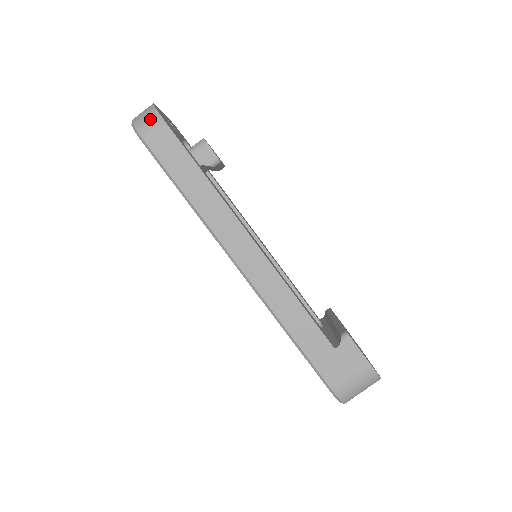
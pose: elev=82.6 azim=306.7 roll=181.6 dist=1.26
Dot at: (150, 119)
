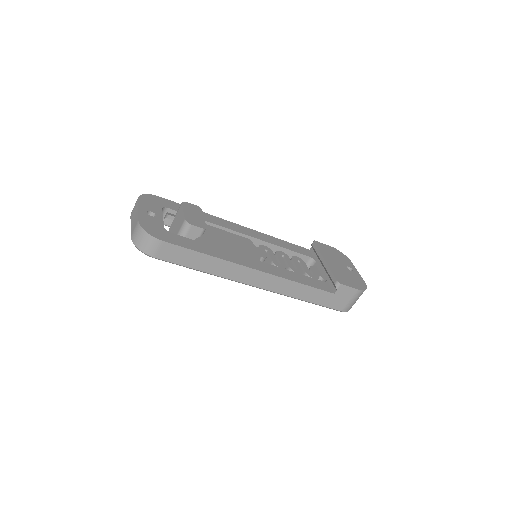
Dot at: (149, 243)
